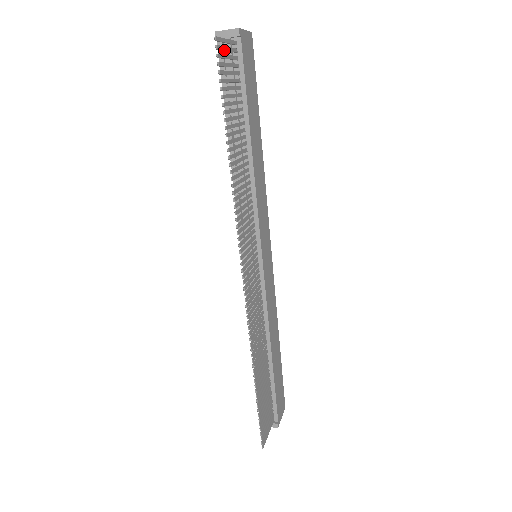
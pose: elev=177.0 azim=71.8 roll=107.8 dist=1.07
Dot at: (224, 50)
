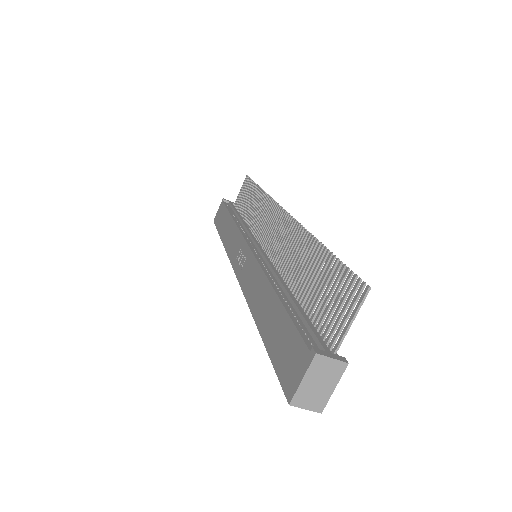
Dot at: occluded
